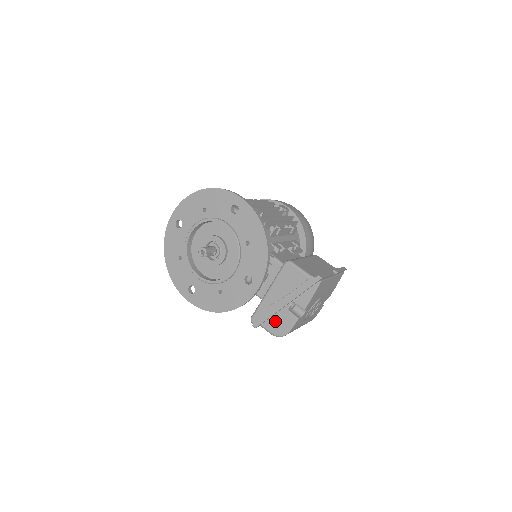
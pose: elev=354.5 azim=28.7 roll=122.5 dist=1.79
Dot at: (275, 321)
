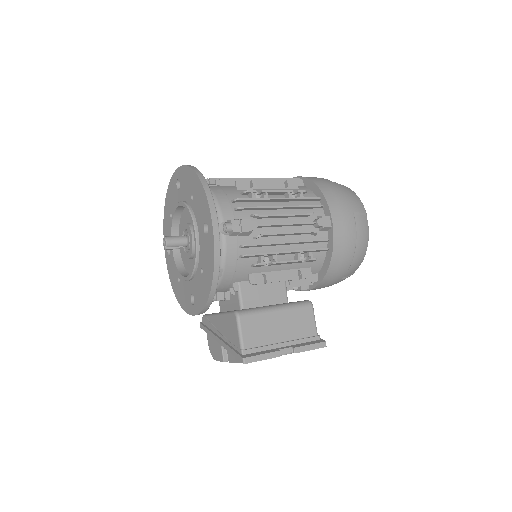
Dot at: (213, 341)
